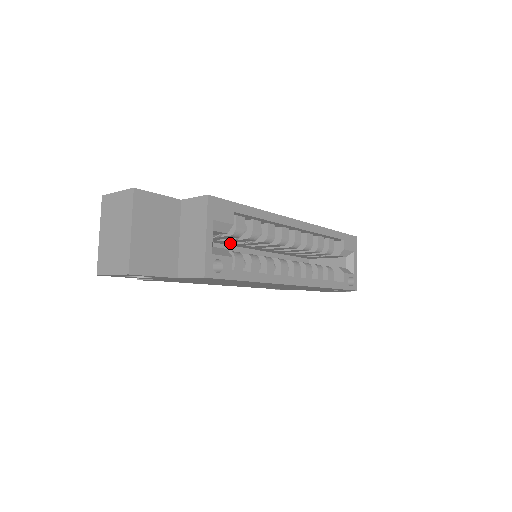
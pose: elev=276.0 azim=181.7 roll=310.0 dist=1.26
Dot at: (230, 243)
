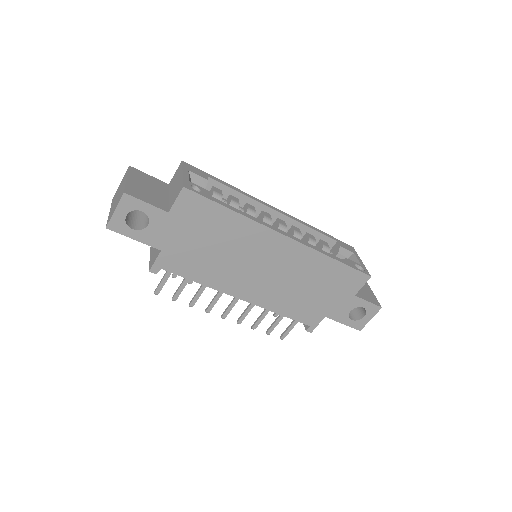
Dot at: occluded
